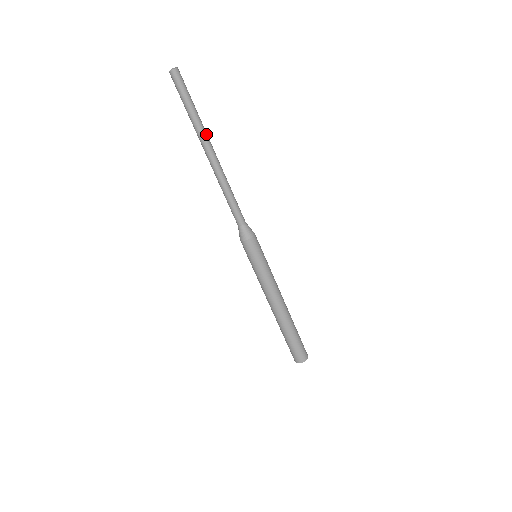
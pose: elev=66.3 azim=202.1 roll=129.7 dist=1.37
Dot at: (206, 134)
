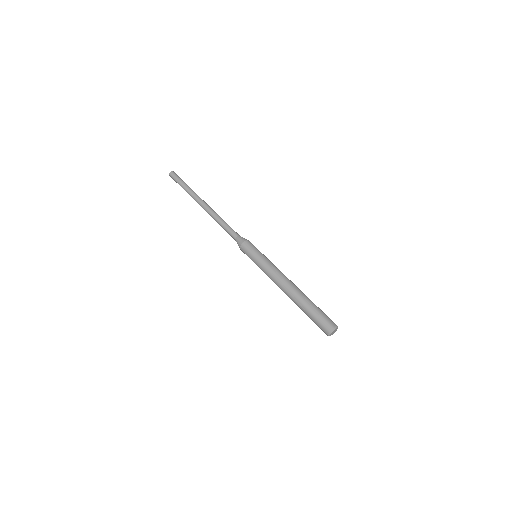
Dot at: (198, 196)
